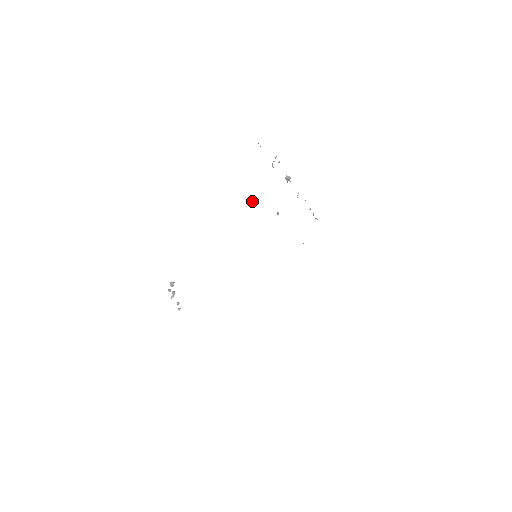
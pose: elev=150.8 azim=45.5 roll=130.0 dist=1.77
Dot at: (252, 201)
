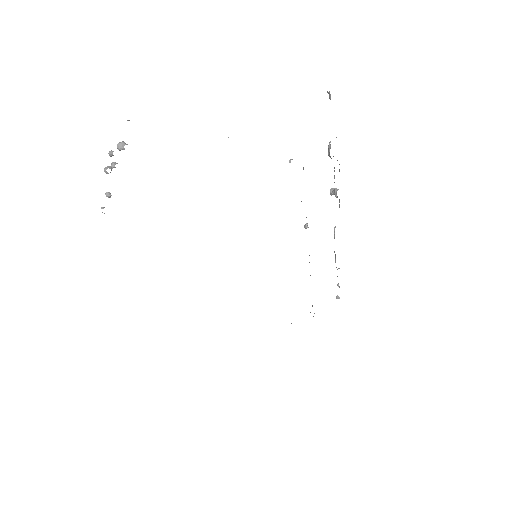
Dot at: (290, 160)
